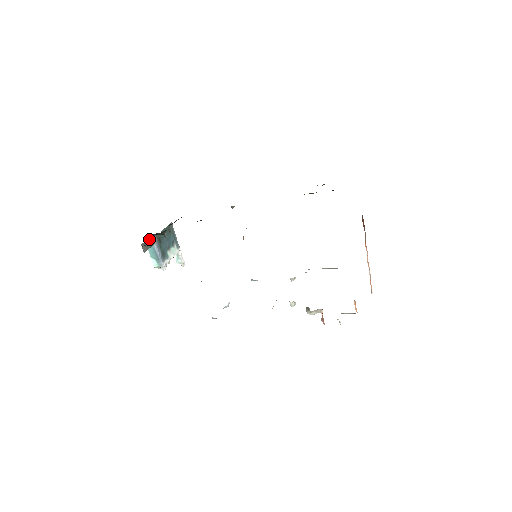
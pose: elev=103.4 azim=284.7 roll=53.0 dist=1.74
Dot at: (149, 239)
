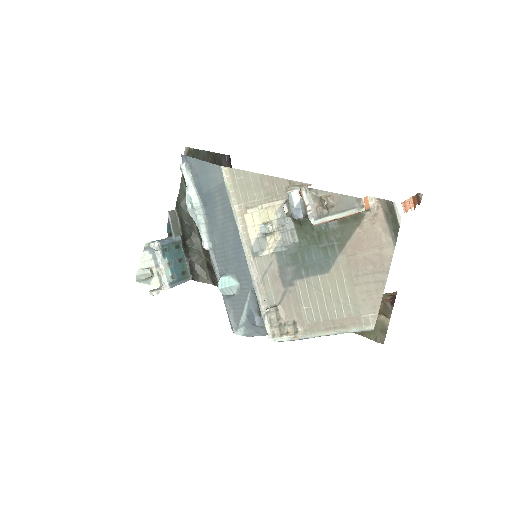
Dot at: (178, 228)
